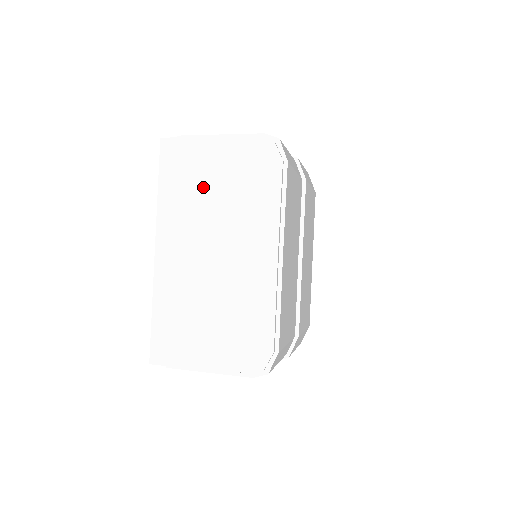
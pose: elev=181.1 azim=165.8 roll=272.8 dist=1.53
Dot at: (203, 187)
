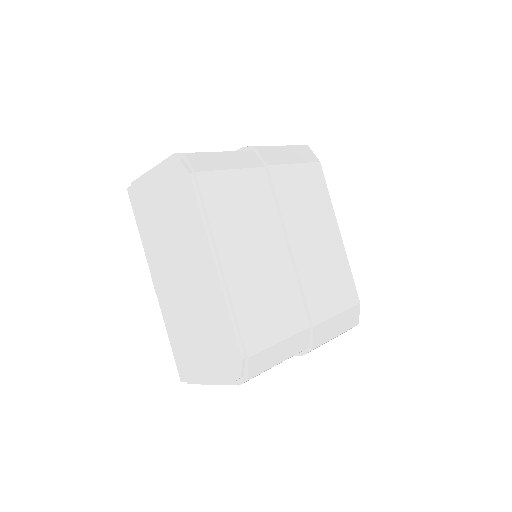
Dot at: (155, 221)
